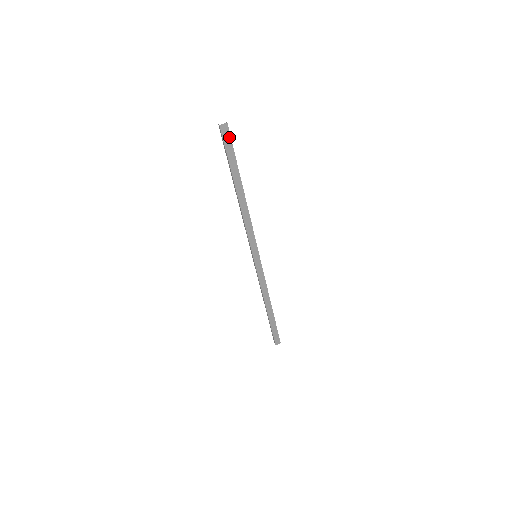
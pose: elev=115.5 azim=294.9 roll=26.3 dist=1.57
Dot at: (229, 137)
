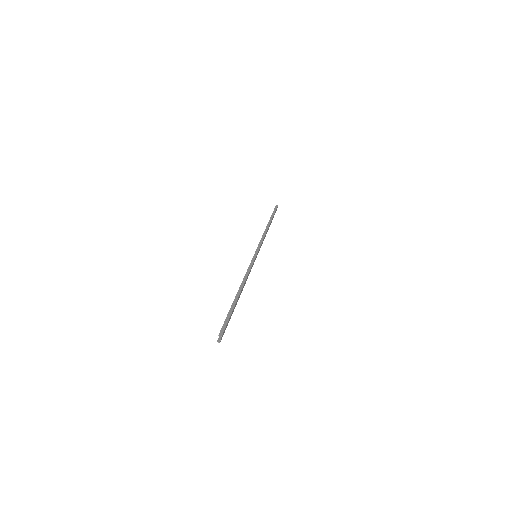
Dot at: (225, 328)
